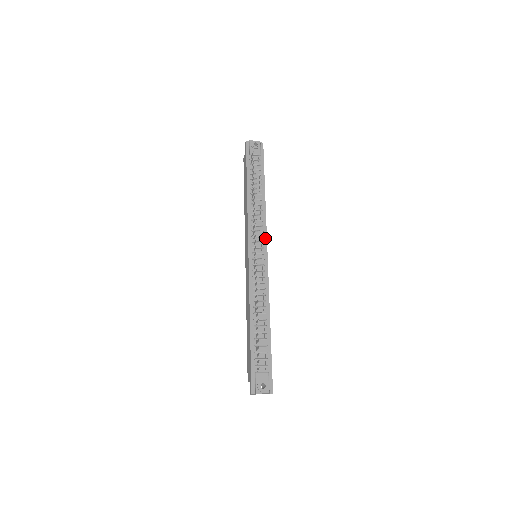
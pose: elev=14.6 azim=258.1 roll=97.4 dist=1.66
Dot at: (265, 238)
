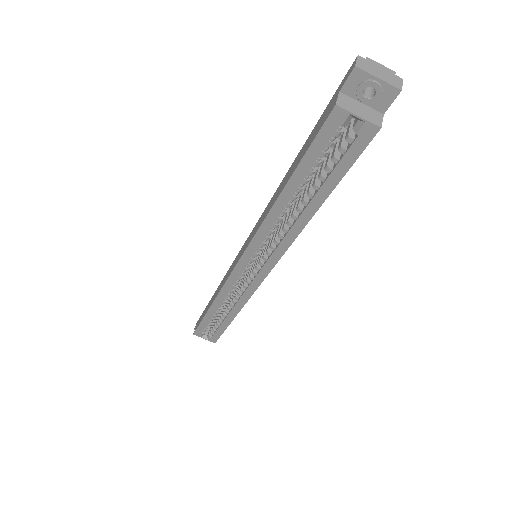
Dot at: occluded
